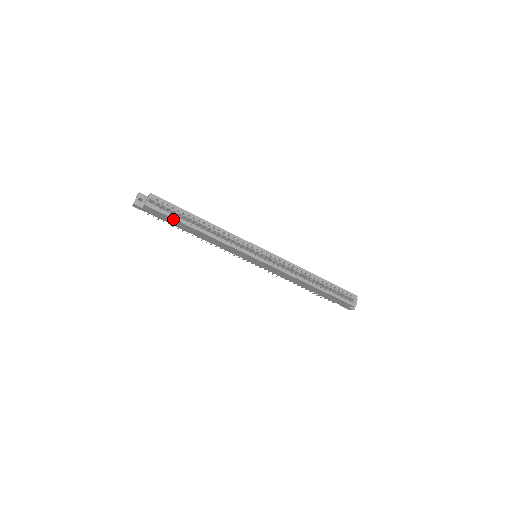
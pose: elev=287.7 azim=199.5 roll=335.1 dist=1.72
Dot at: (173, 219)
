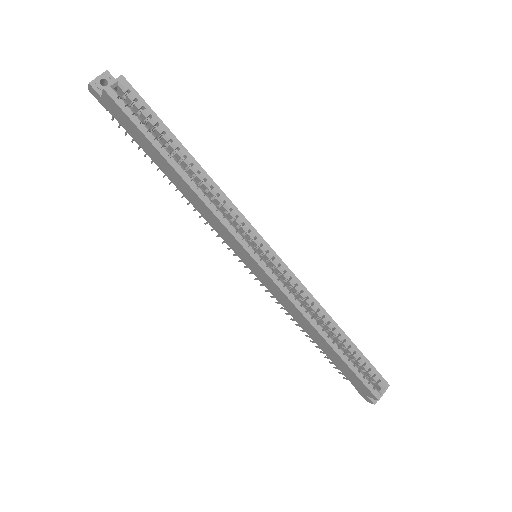
Dot at: (143, 134)
